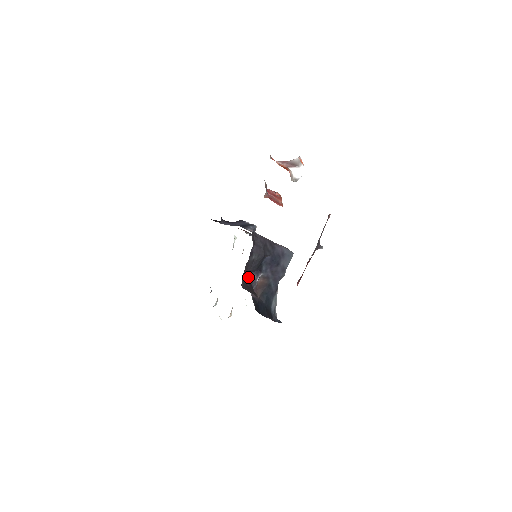
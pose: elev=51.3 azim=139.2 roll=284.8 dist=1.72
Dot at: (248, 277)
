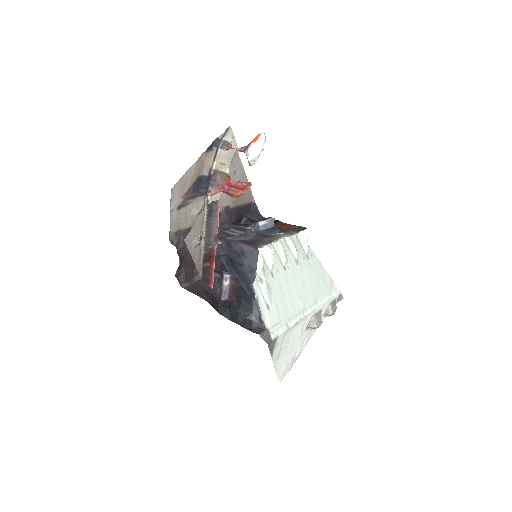
Dot at: (218, 278)
